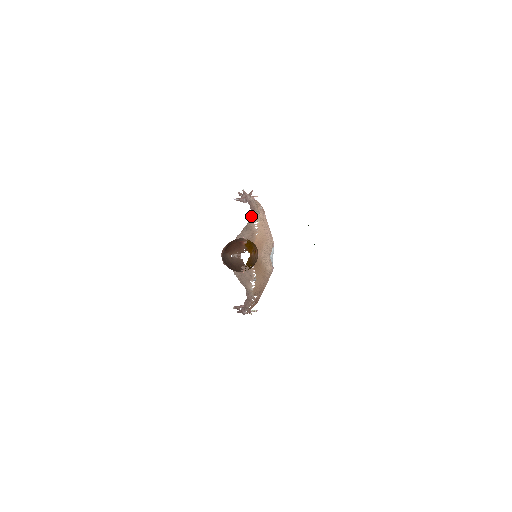
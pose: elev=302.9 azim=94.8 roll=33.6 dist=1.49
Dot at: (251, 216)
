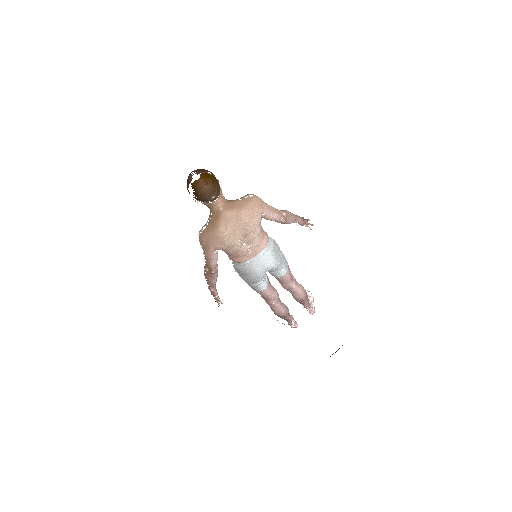
Dot at: occluded
